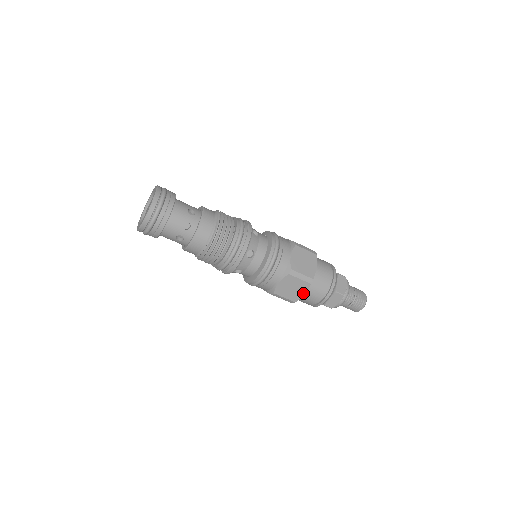
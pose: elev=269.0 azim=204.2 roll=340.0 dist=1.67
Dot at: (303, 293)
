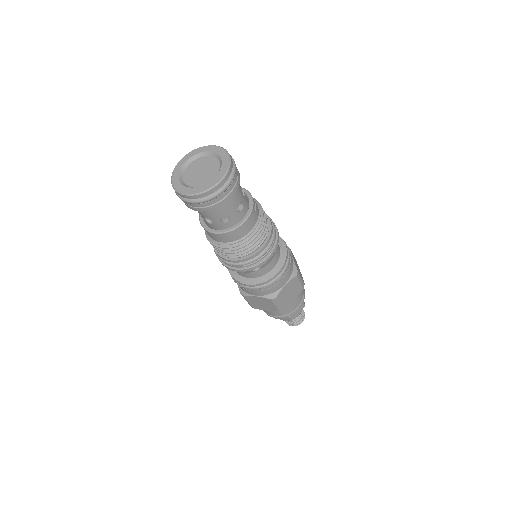
Dot at: (266, 309)
